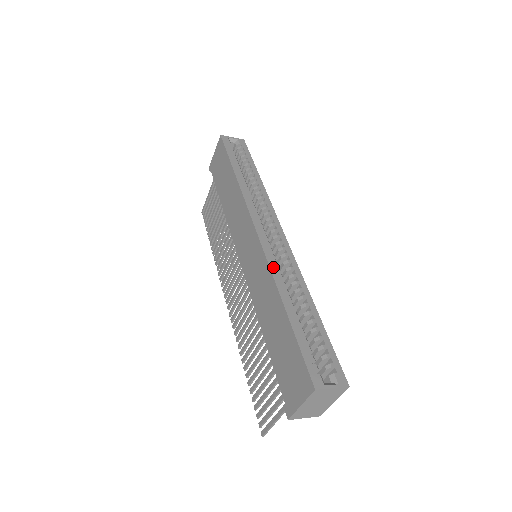
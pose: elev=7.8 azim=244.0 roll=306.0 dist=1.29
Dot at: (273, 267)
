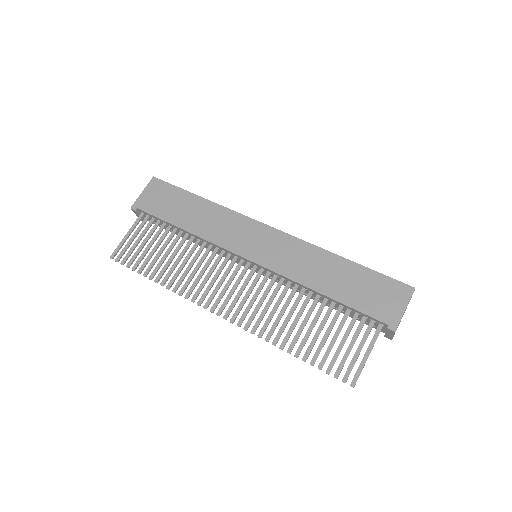
Dot at: (307, 243)
